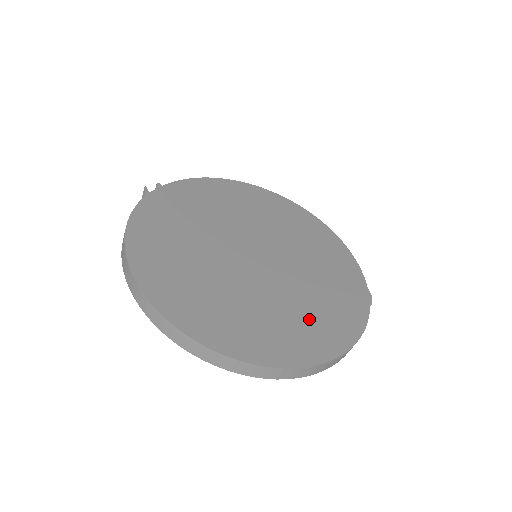
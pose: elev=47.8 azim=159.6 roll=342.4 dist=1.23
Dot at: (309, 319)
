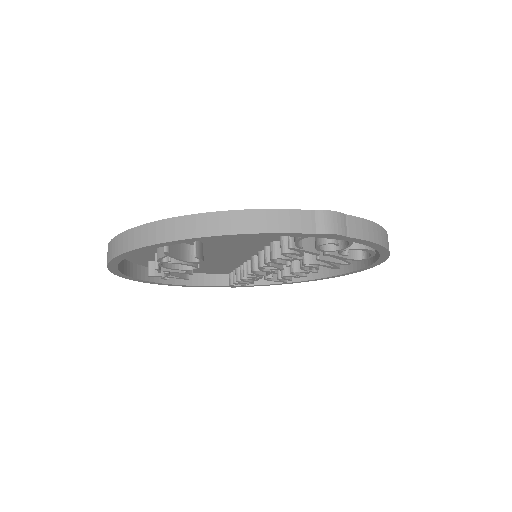
Dot at: occluded
